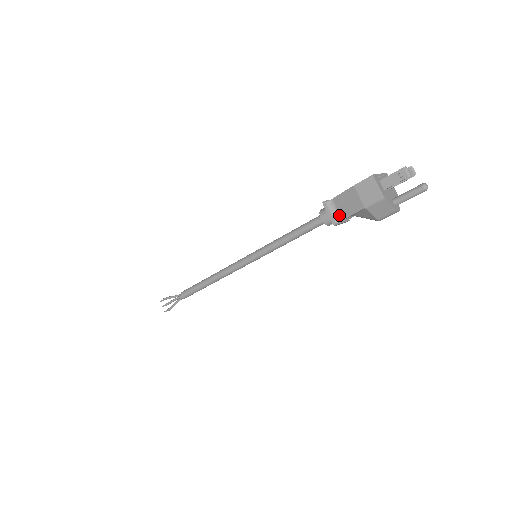
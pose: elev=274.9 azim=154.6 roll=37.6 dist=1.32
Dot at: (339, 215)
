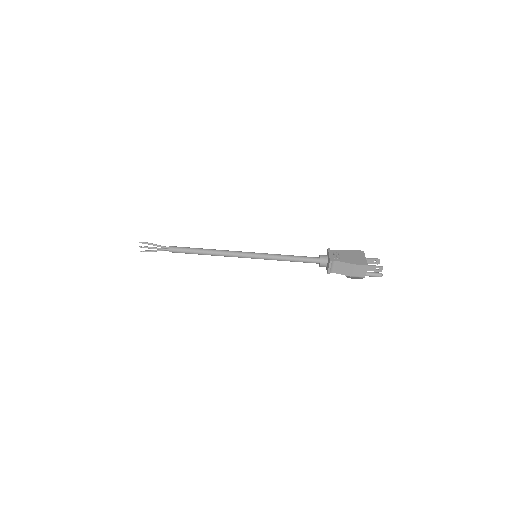
Dot at: (333, 270)
